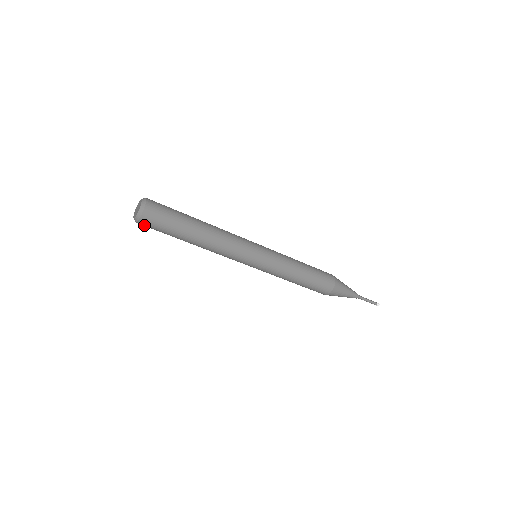
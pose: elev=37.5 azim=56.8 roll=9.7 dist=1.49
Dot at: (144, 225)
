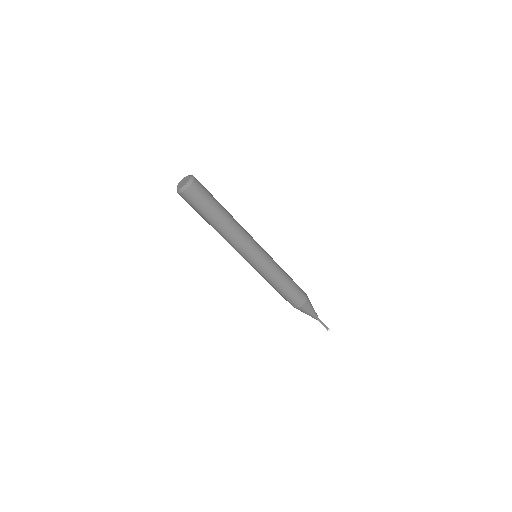
Dot at: (185, 197)
